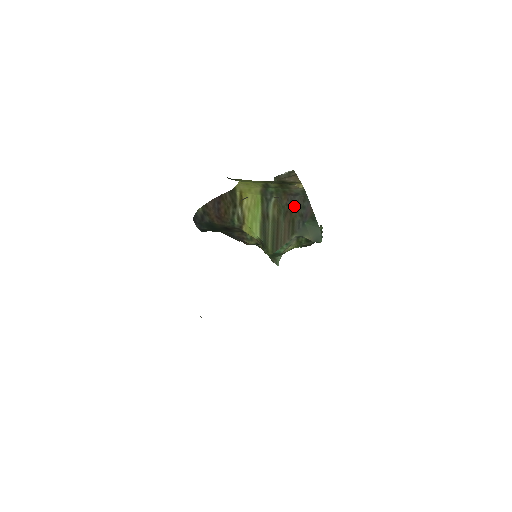
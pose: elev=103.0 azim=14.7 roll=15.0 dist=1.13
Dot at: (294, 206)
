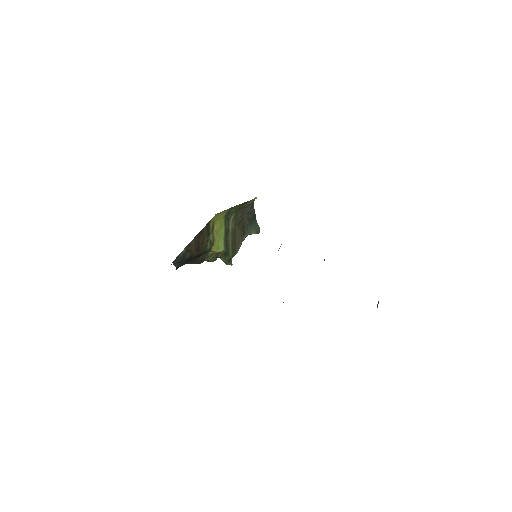
Dot at: (245, 215)
